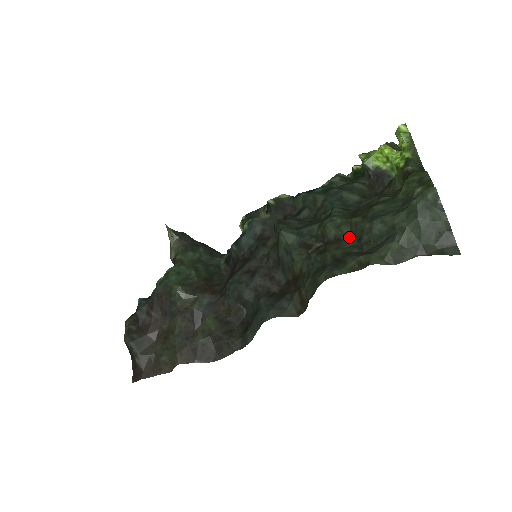
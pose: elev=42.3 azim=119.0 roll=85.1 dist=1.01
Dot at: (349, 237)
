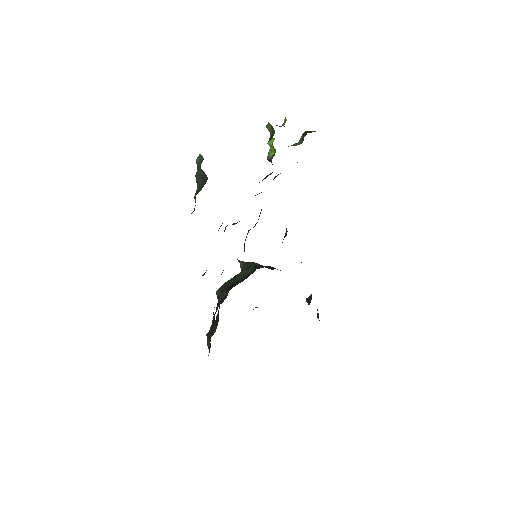
Dot at: occluded
